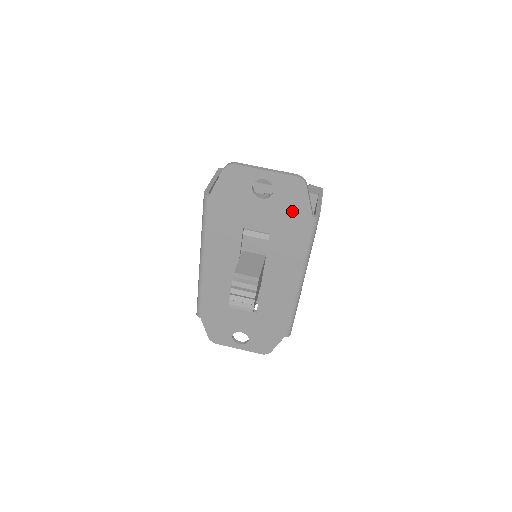
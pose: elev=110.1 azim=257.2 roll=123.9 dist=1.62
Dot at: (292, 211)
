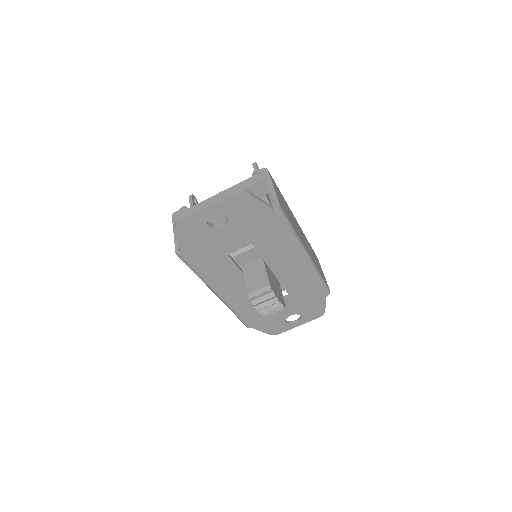
Dot at: (254, 218)
